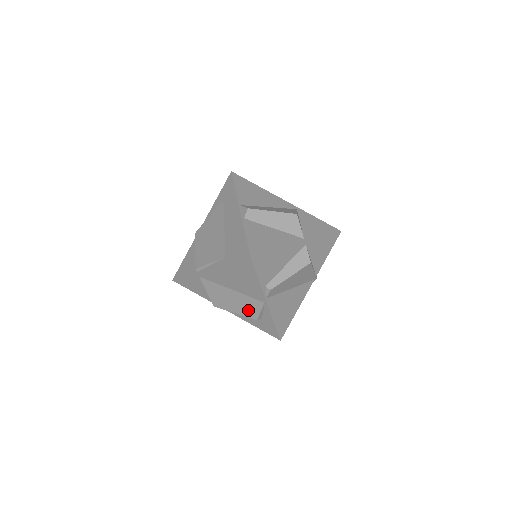
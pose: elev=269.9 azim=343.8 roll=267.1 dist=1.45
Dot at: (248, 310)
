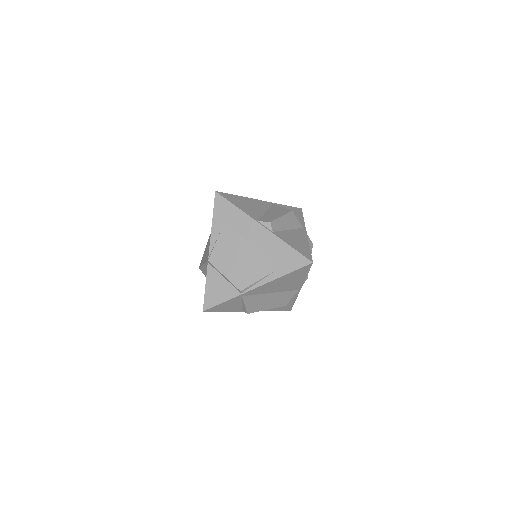
Dot at: (281, 302)
